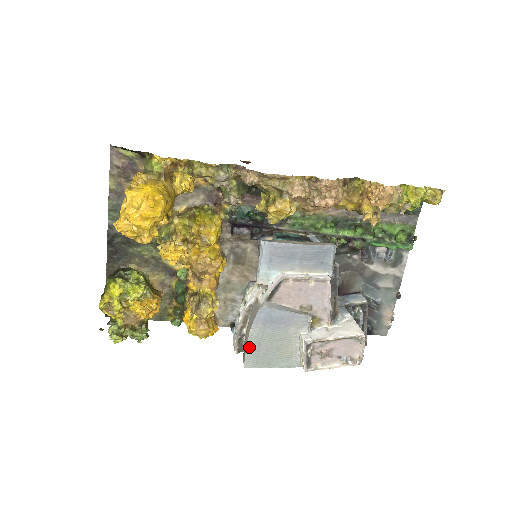
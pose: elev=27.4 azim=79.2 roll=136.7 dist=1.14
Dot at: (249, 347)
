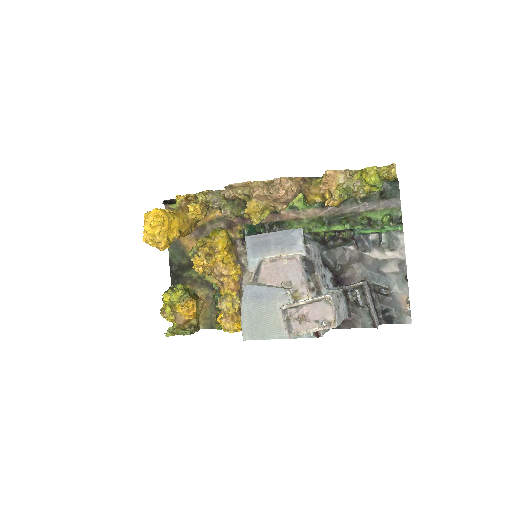
Dot at: (243, 321)
